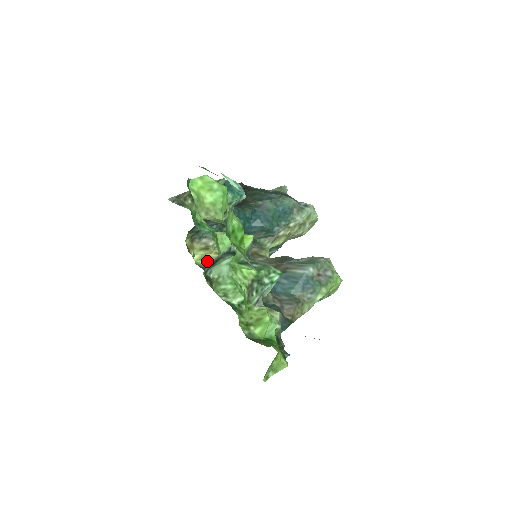
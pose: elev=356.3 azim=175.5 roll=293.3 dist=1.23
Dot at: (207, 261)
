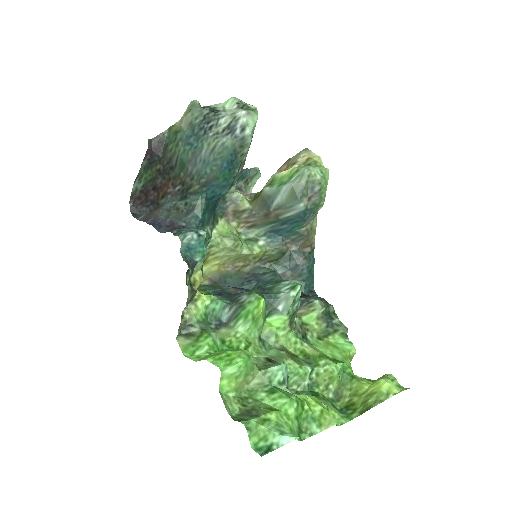
Dot at: (210, 264)
